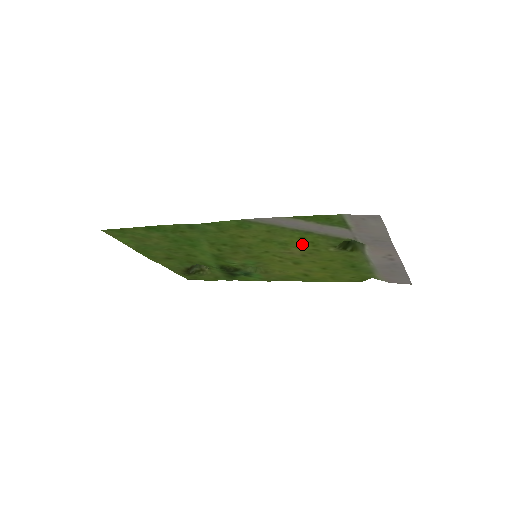
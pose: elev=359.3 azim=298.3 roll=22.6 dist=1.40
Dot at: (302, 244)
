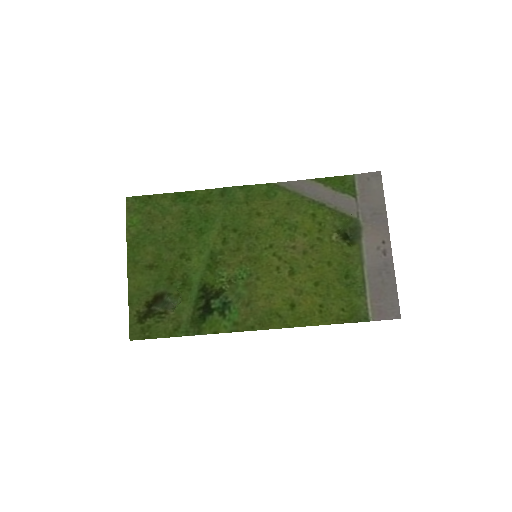
Dot at: (310, 228)
